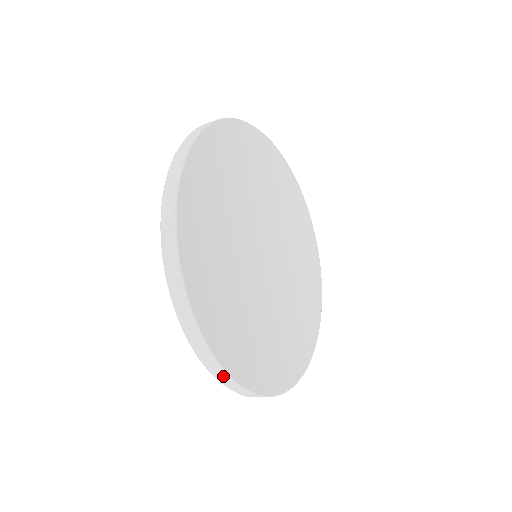
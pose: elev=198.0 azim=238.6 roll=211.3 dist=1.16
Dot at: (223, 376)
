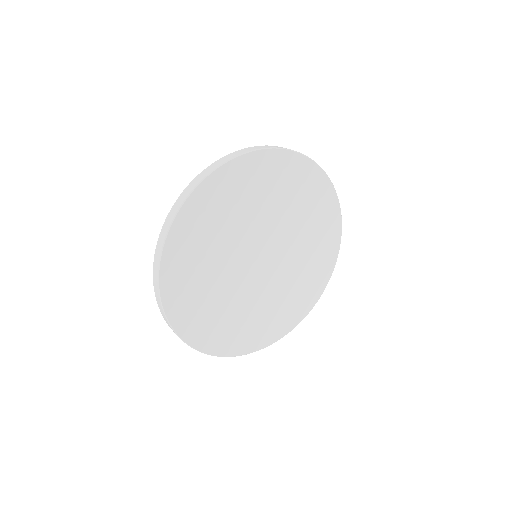
Dot at: (175, 333)
